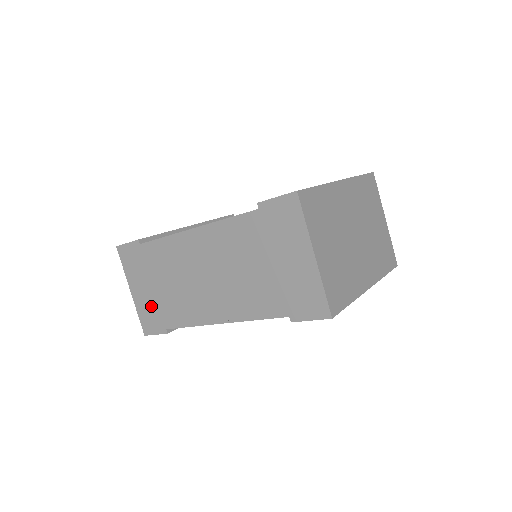
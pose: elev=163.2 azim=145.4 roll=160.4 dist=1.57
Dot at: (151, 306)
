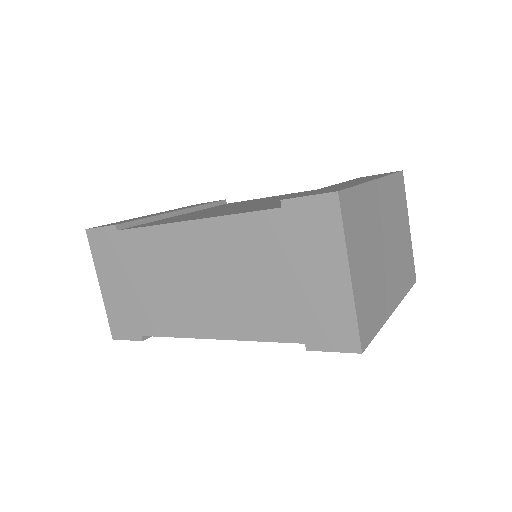
Dot at: (124, 306)
